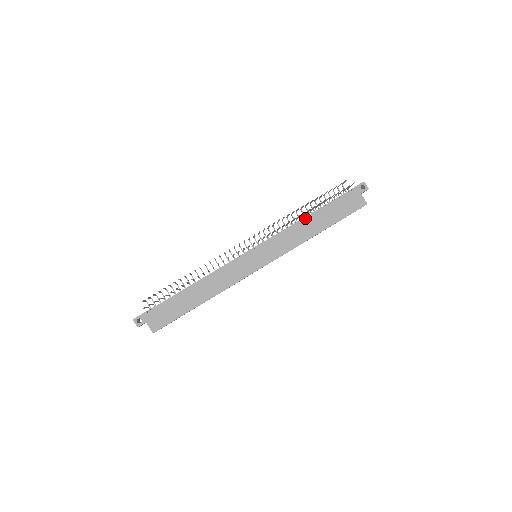
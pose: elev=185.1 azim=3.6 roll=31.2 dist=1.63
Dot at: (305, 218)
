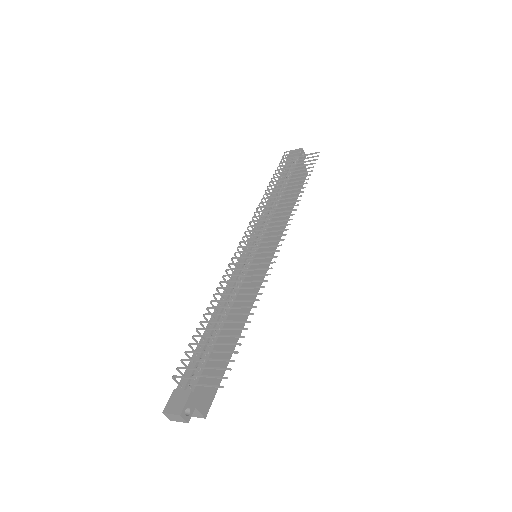
Dot at: (281, 197)
